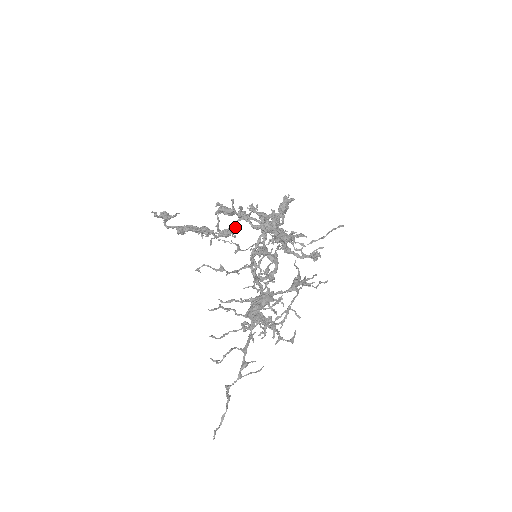
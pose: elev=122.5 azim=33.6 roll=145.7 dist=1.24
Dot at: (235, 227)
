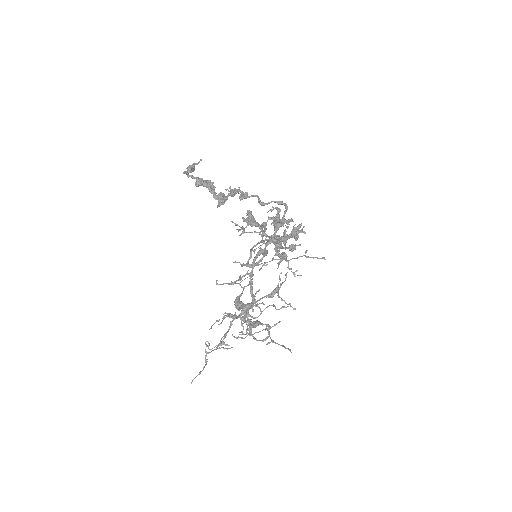
Dot at: (245, 195)
